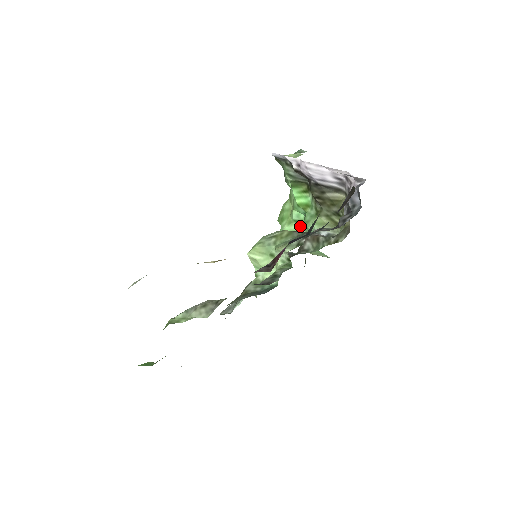
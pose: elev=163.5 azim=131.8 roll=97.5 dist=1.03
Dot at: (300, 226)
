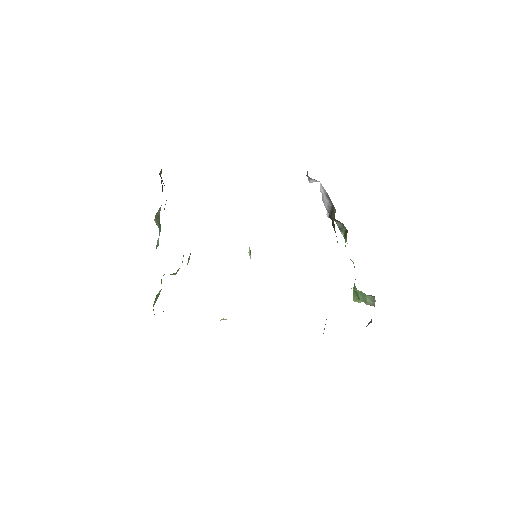
Dot at: occluded
